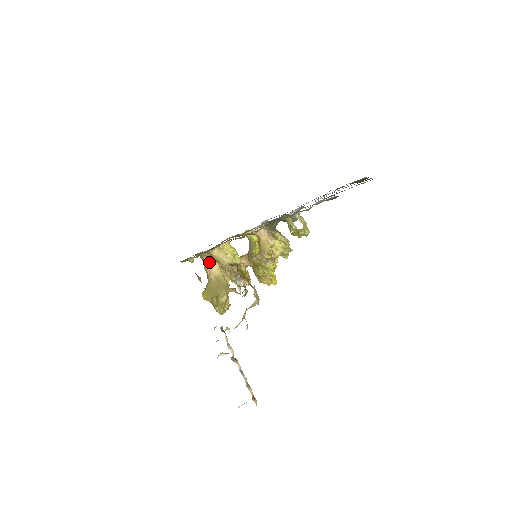
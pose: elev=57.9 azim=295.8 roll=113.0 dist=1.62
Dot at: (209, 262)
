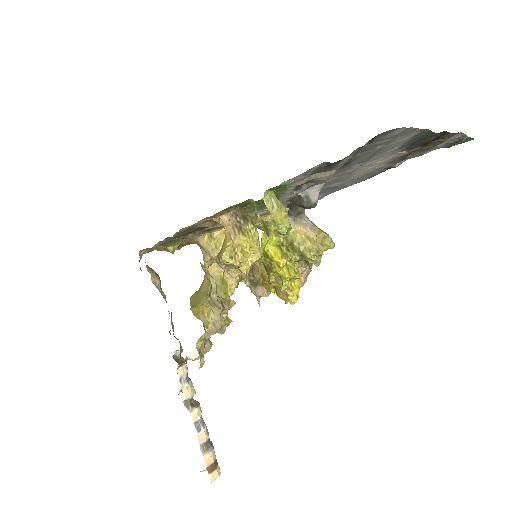
Dot at: (205, 255)
